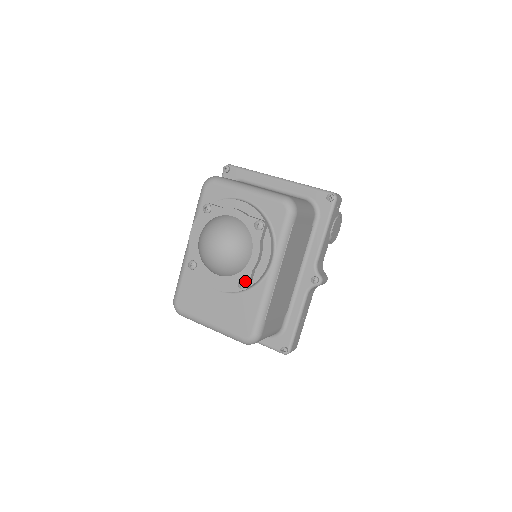
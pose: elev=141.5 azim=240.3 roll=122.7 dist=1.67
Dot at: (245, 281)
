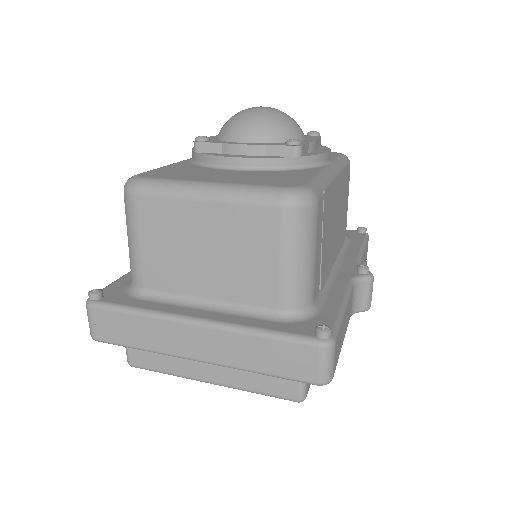
Dot at: occluded
